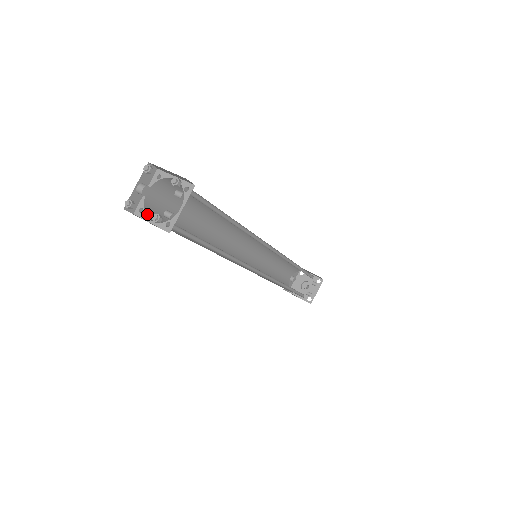
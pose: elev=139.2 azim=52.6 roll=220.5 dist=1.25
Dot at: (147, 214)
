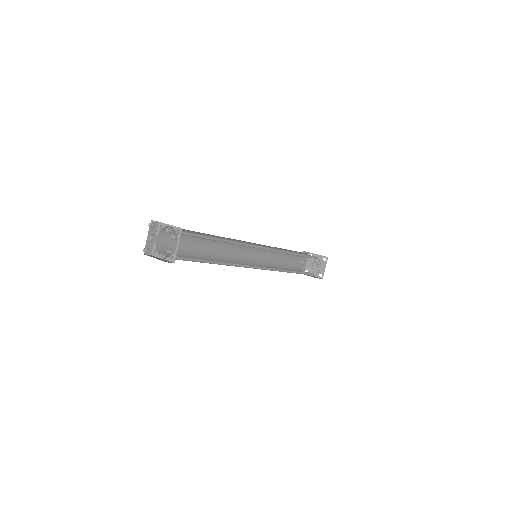
Dot at: (159, 253)
